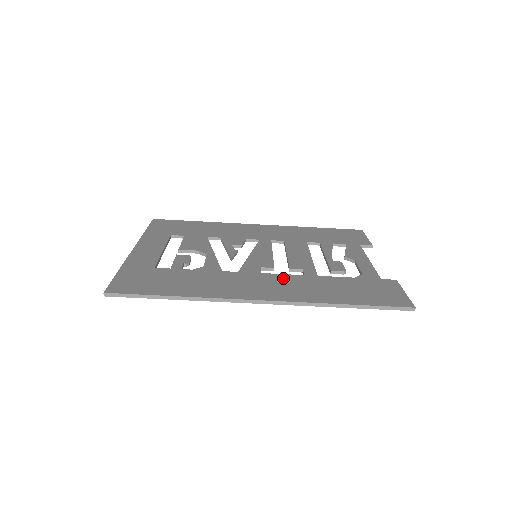
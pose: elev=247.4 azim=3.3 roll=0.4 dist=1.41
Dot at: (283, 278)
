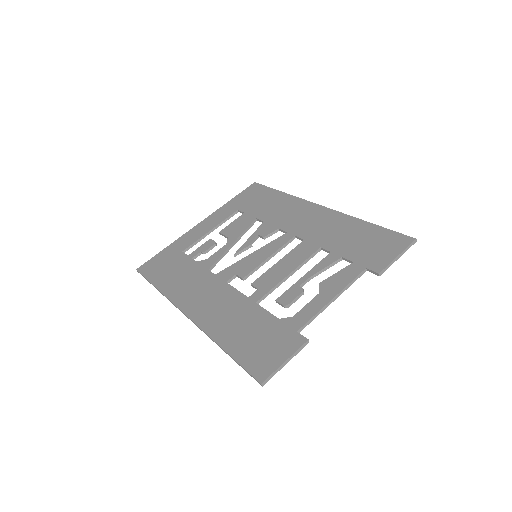
Dot at: (229, 295)
